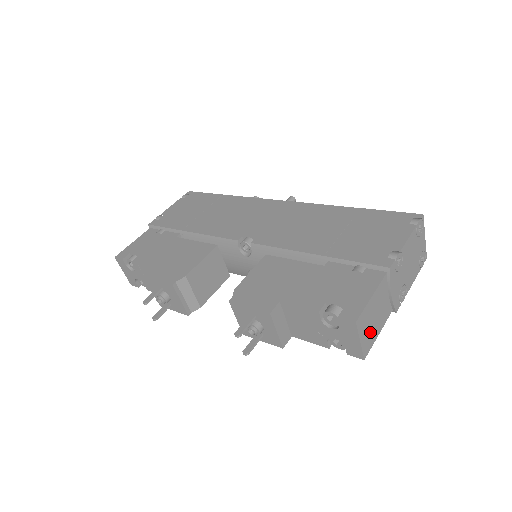
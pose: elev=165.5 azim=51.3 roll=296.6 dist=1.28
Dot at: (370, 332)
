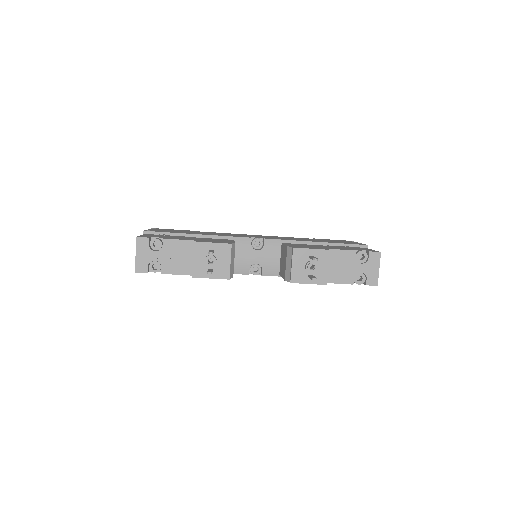
Dot at: occluded
